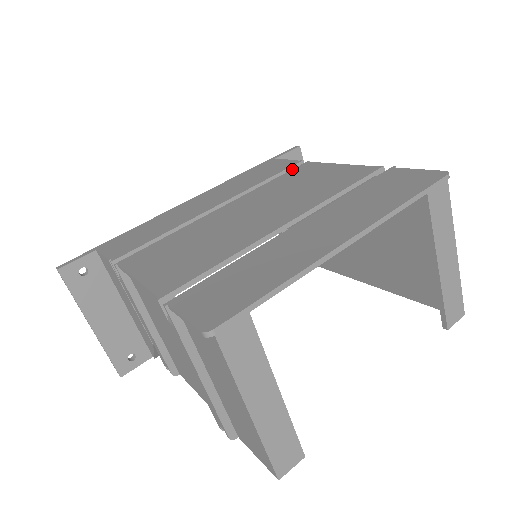
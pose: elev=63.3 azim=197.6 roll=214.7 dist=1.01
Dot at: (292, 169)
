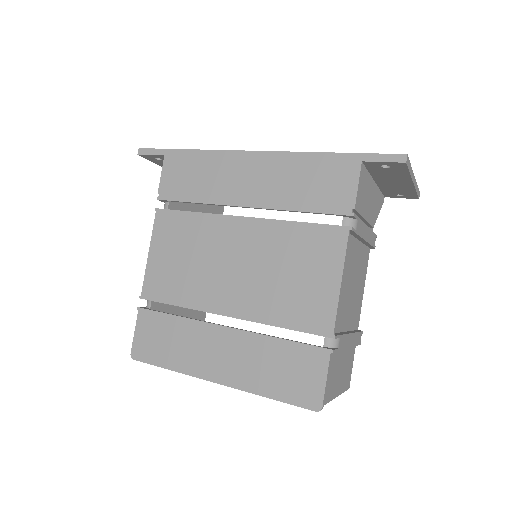
Dot at: (328, 225)
